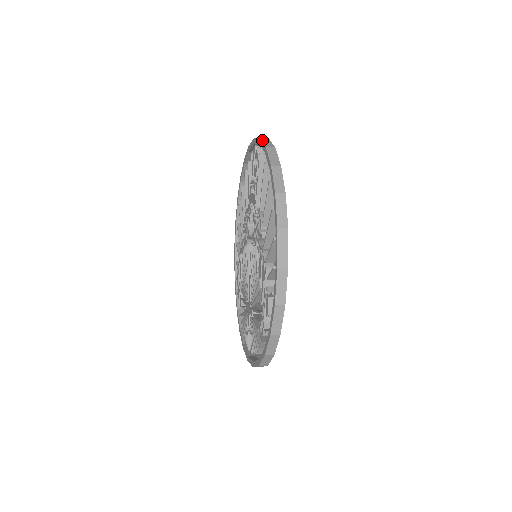
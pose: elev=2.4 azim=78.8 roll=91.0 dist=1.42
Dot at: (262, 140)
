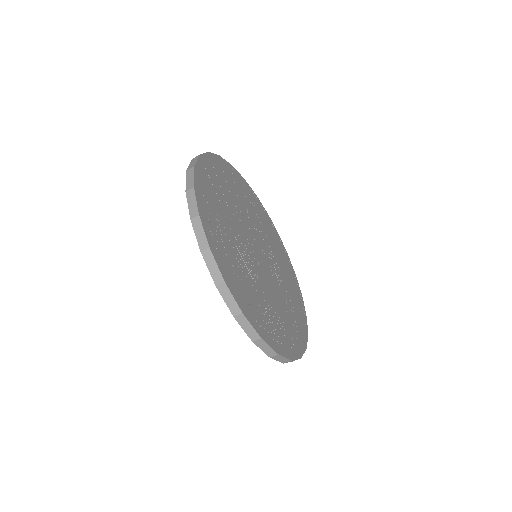
Dot at: occluded
